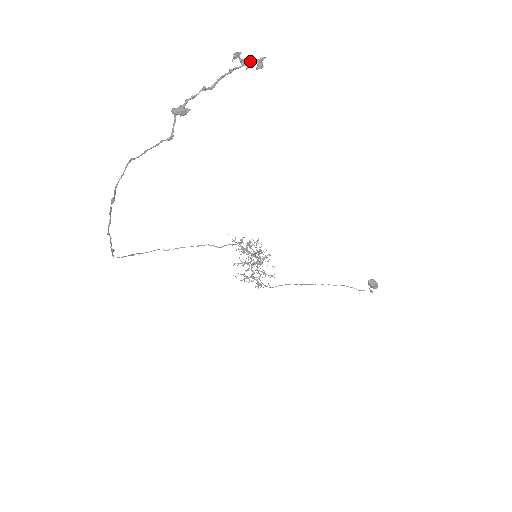
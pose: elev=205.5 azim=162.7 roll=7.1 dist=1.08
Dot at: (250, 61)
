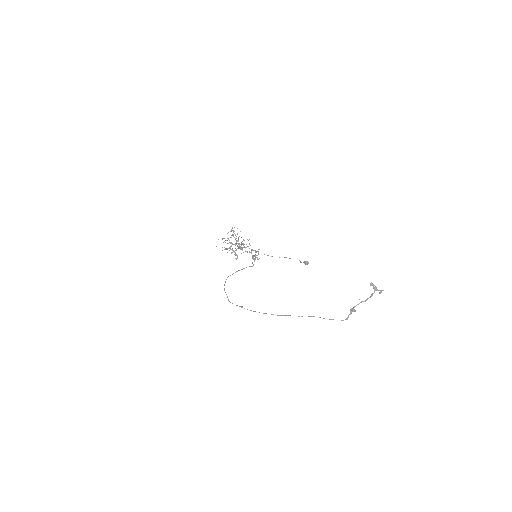
Dot at: (378, 290)
